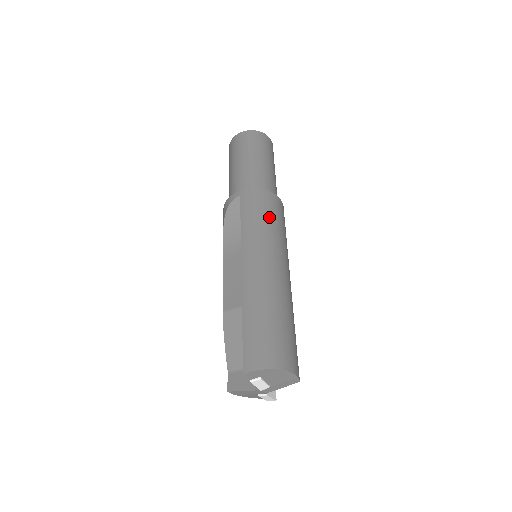
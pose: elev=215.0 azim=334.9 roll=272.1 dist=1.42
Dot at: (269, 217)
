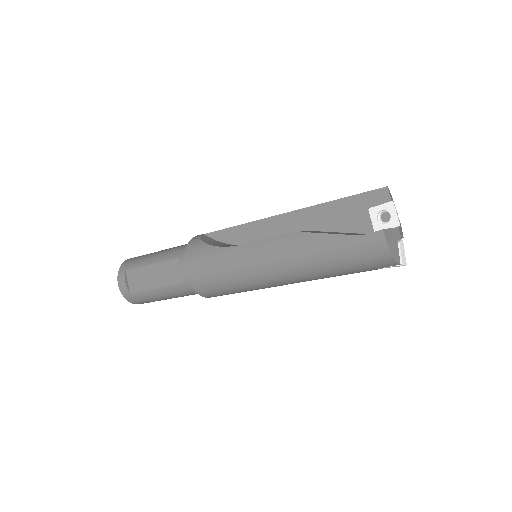
Dot at: occluded
